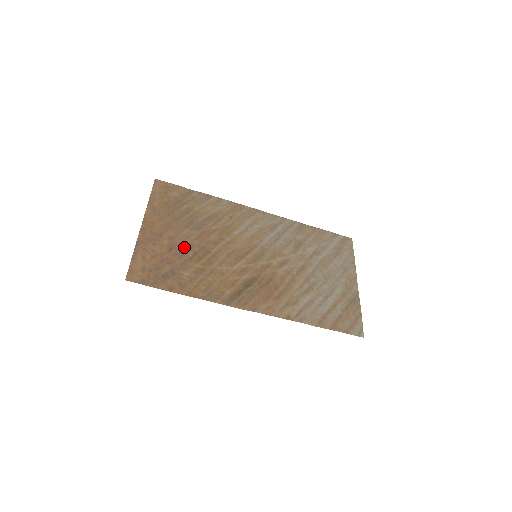
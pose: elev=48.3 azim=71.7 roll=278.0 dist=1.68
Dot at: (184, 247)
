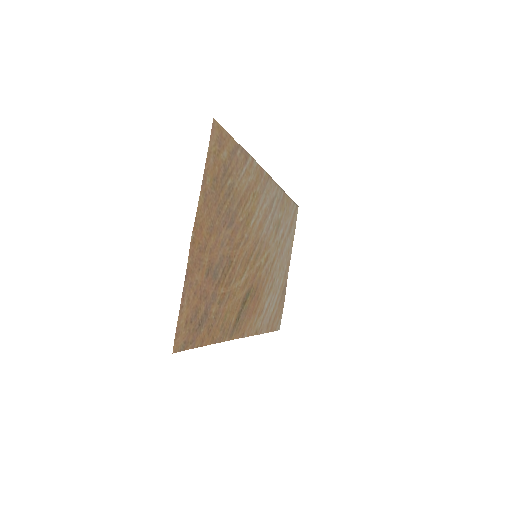
Dot at: (218, 263)
